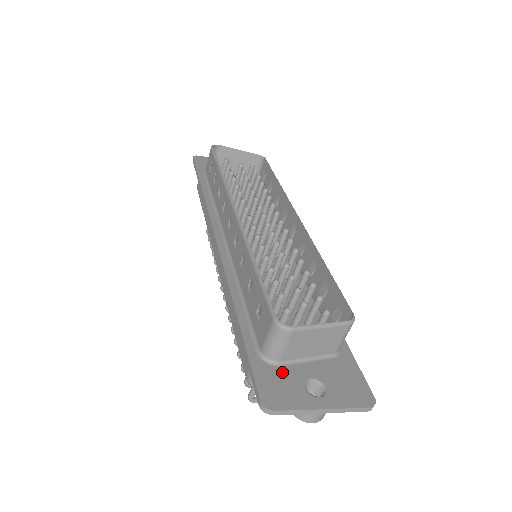
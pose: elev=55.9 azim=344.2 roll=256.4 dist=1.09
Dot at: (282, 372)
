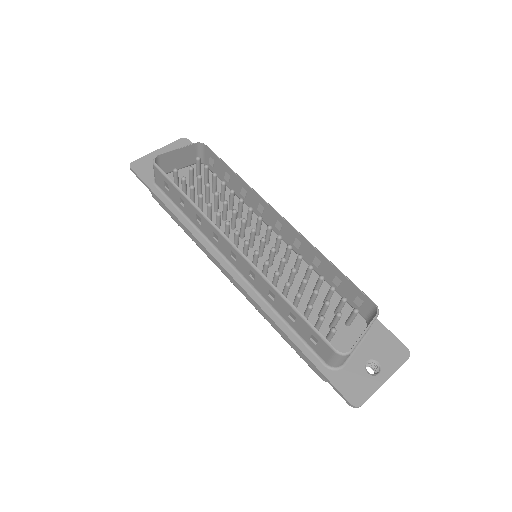
Dot at: (348, 370)
